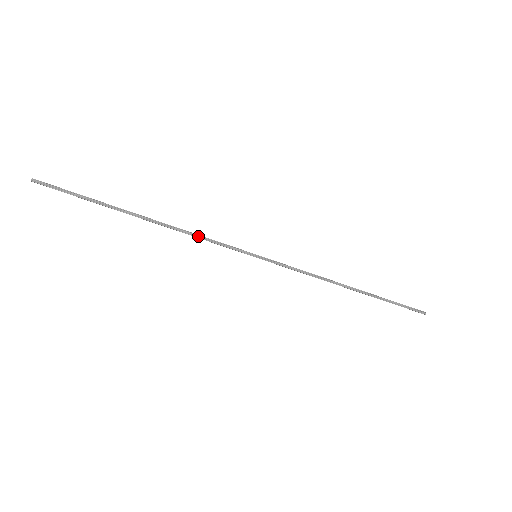
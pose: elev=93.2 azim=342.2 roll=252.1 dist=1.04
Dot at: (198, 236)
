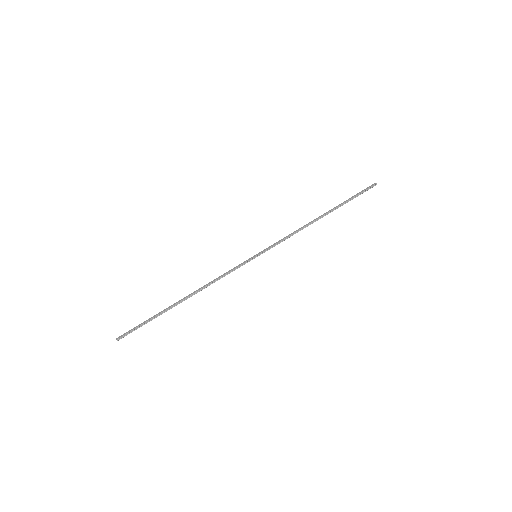
Dot at: (218, 279)
